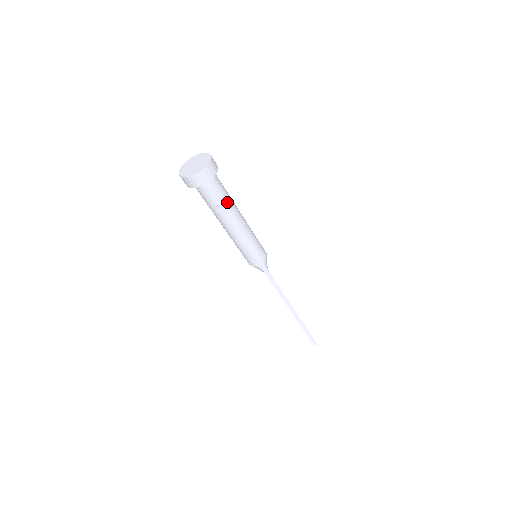
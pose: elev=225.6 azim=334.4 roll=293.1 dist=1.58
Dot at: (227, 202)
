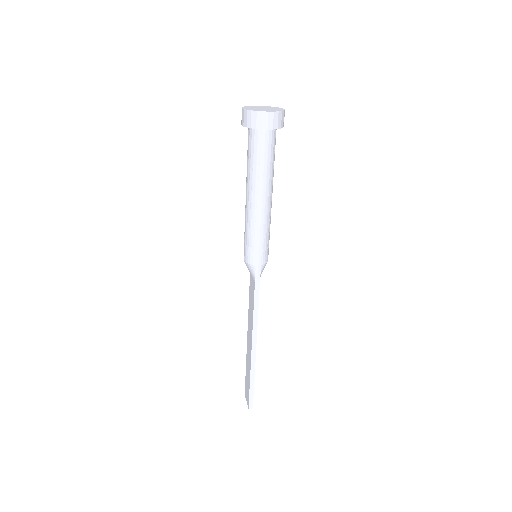
Dot at: (270, 169)
